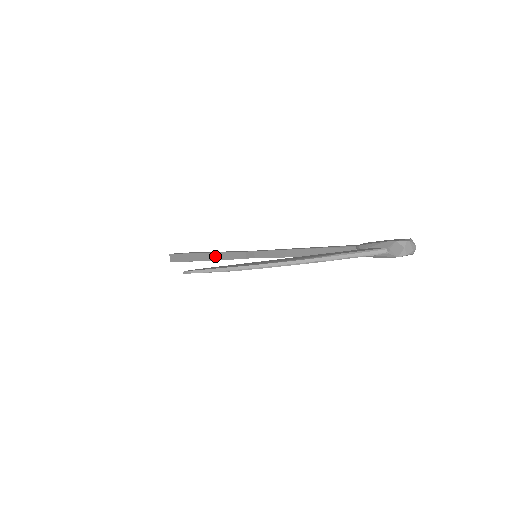
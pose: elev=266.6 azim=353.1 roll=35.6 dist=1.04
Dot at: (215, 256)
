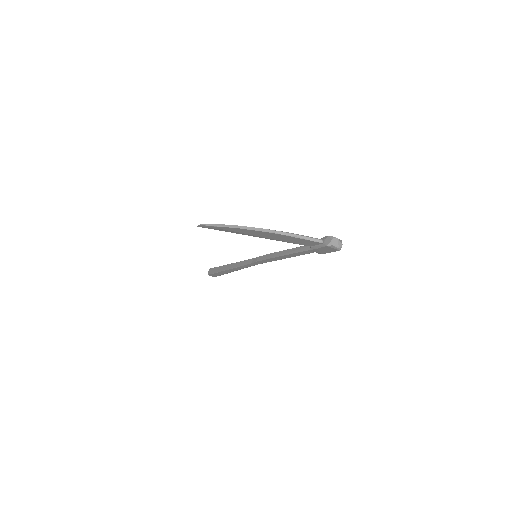
Dot at: (235, 265)
